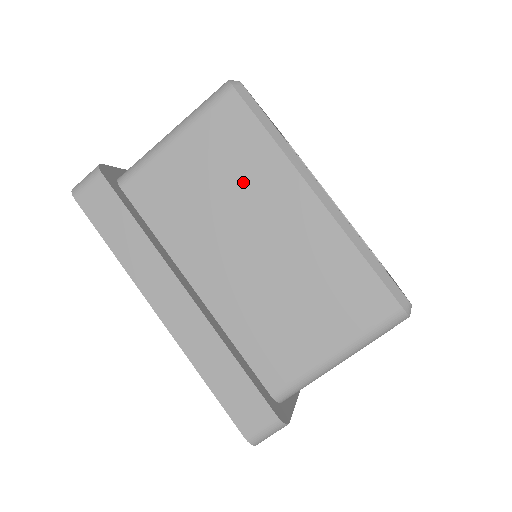
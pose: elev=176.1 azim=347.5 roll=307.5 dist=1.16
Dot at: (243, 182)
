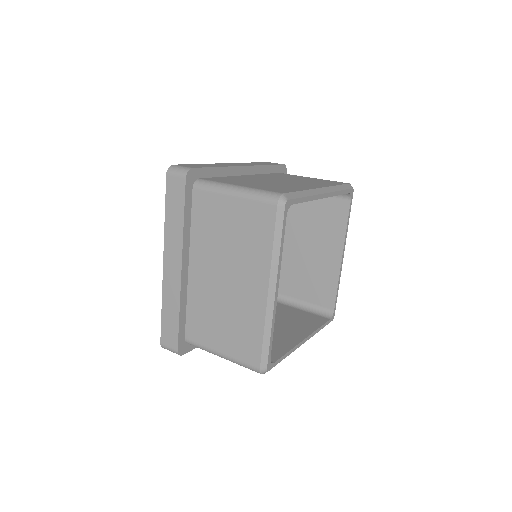
Dot at: (244, 250)
